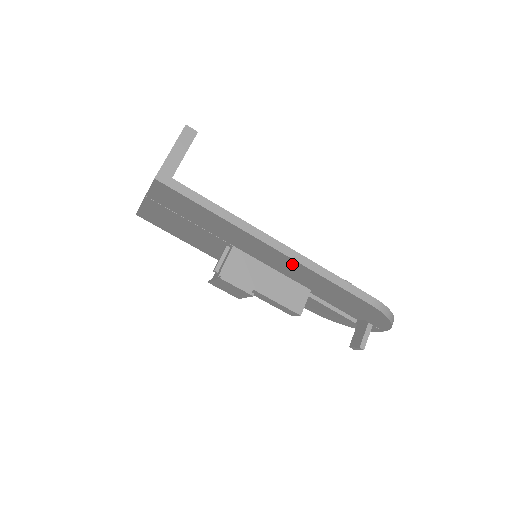
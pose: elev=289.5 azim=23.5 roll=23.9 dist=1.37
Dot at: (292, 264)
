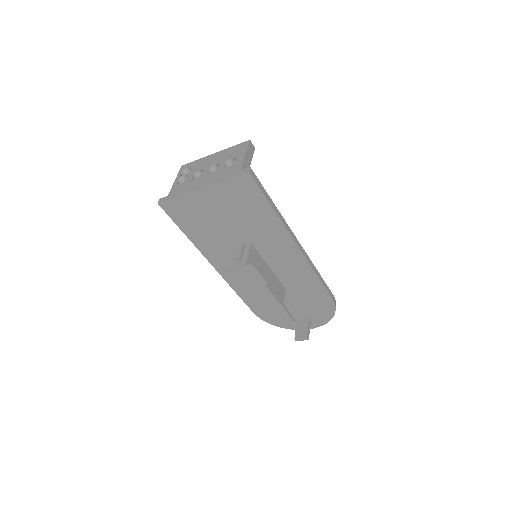
Dot at: (298, 262)
